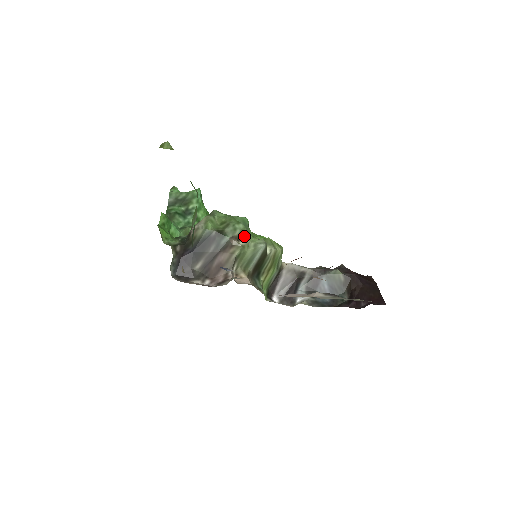
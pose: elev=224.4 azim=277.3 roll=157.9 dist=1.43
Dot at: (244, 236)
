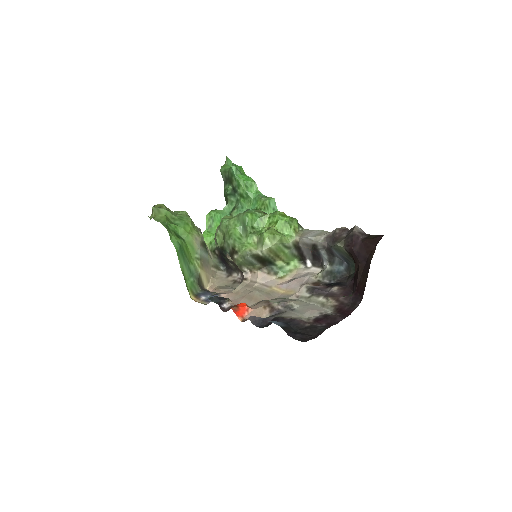
Dot at: (235, 250)
